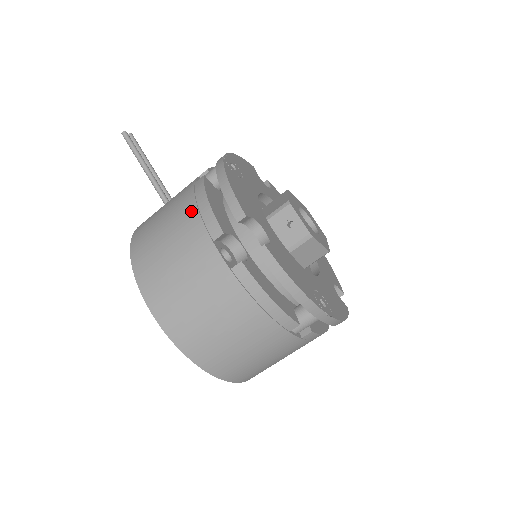
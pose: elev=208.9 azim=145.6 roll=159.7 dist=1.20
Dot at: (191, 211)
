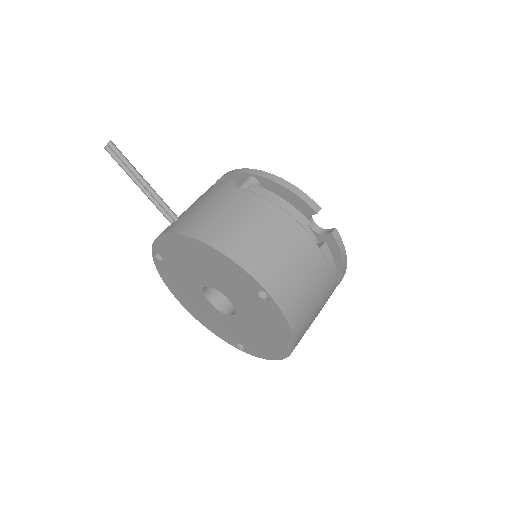
Dot at: (272, 209)
